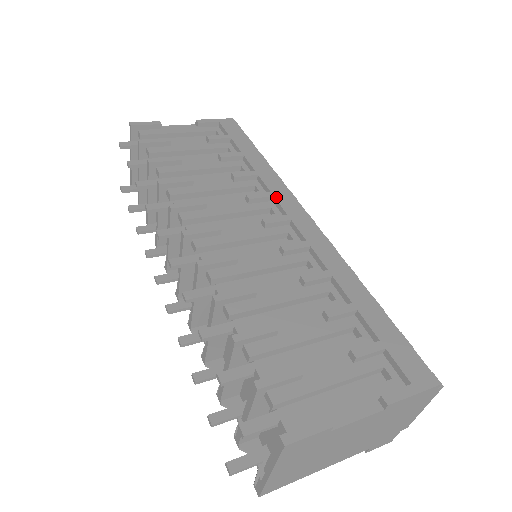
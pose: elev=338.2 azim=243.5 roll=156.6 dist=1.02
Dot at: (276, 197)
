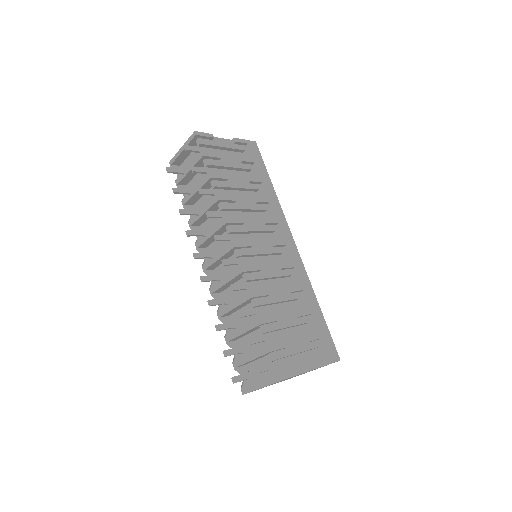
Dot at: (279, 225)
